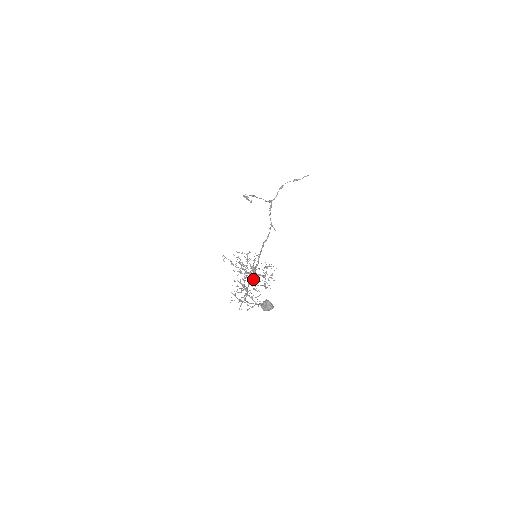
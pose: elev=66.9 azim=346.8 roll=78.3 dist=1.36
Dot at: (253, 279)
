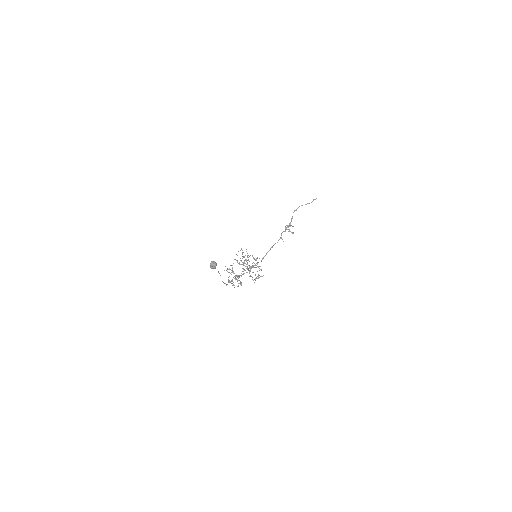
Dot at: (249, 271)
